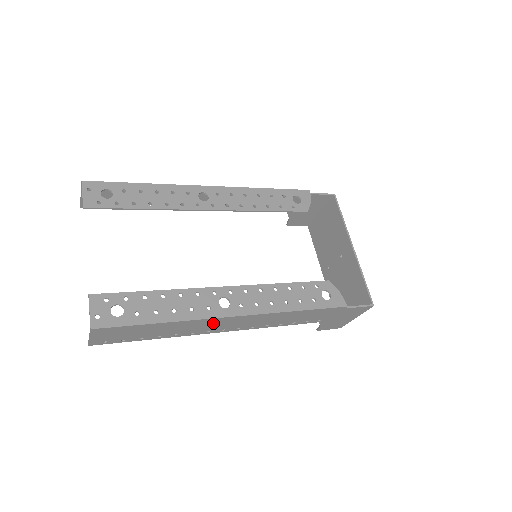
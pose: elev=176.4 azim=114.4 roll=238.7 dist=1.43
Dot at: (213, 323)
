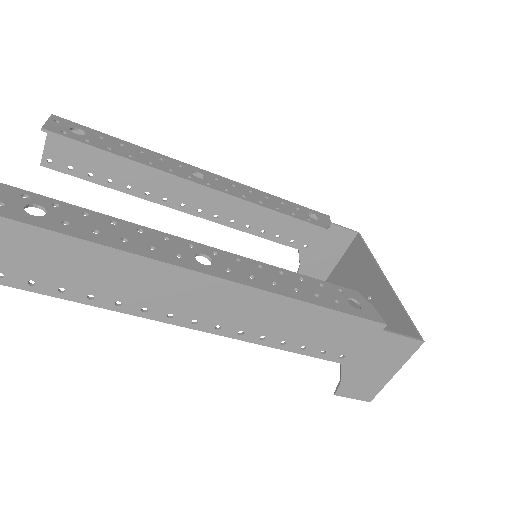
Dot at: (180, 287)
